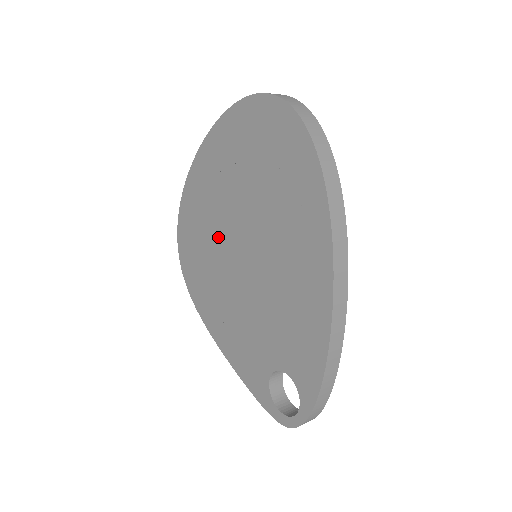
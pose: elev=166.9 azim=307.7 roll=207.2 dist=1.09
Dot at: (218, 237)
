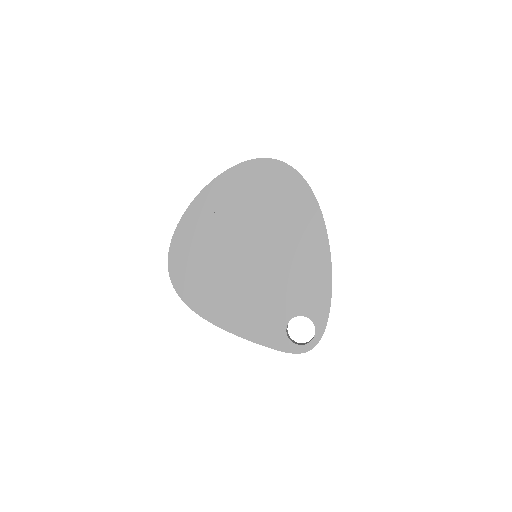
Dot at: (223, 250)
